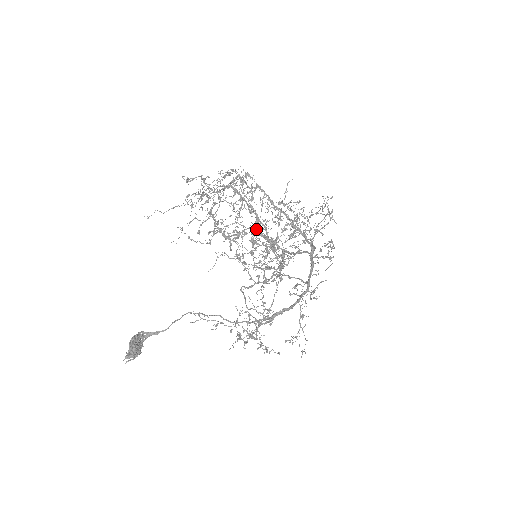
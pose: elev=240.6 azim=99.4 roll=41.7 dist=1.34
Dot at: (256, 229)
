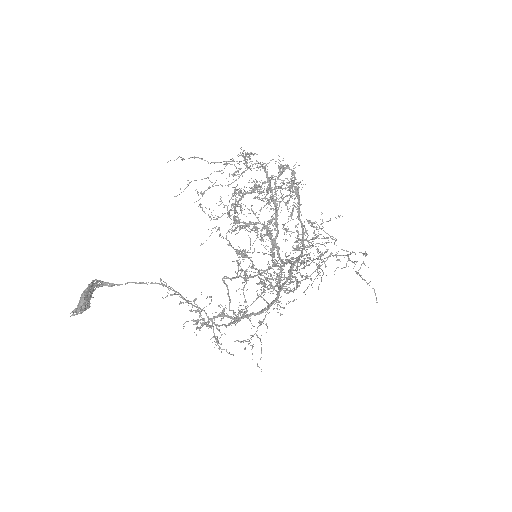
Dot at: (269, 228)
